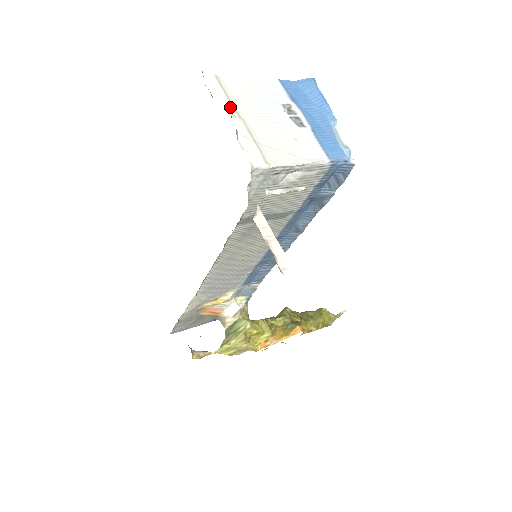
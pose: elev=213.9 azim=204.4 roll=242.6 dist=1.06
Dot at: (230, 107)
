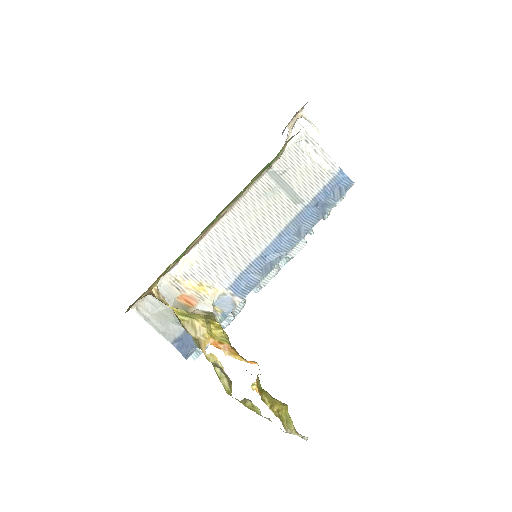
Dot at: occluded
